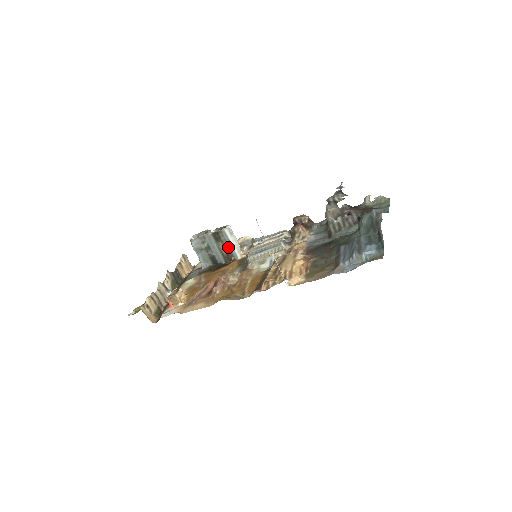
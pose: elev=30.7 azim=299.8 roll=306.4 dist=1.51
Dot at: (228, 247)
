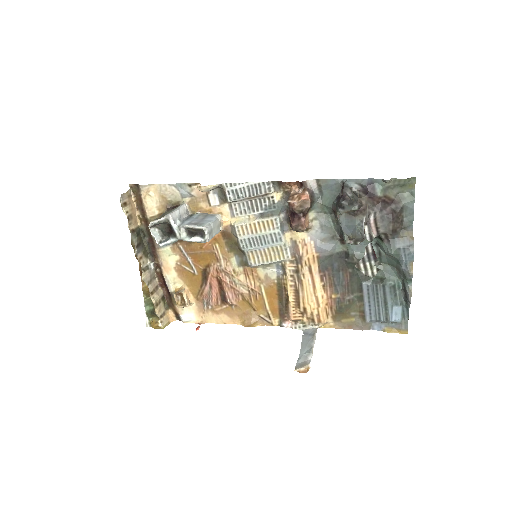
Dot at: occluded
